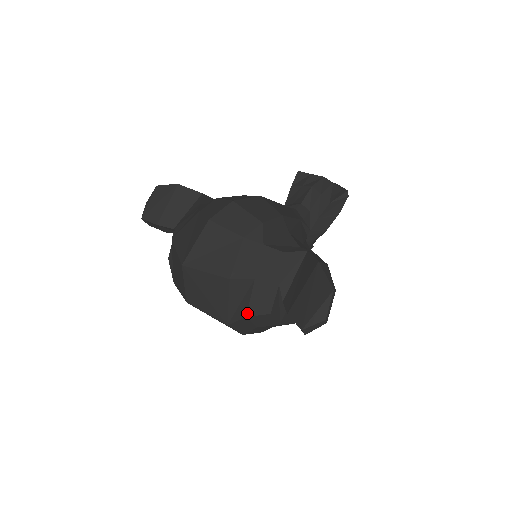
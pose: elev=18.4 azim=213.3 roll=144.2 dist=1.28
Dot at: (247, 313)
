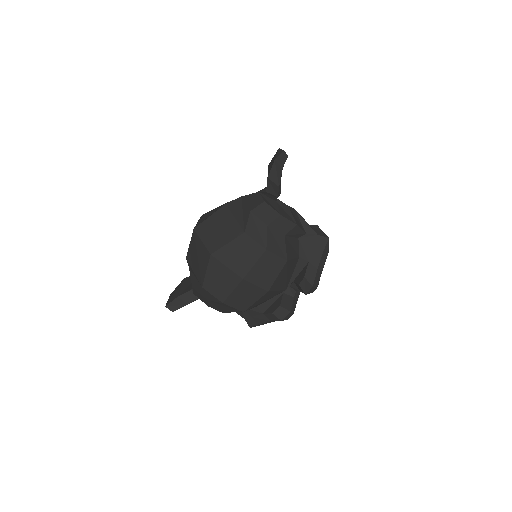
Dot at: (249, 210)
